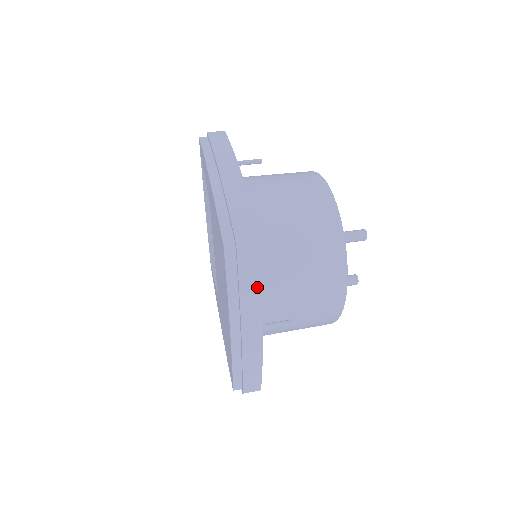
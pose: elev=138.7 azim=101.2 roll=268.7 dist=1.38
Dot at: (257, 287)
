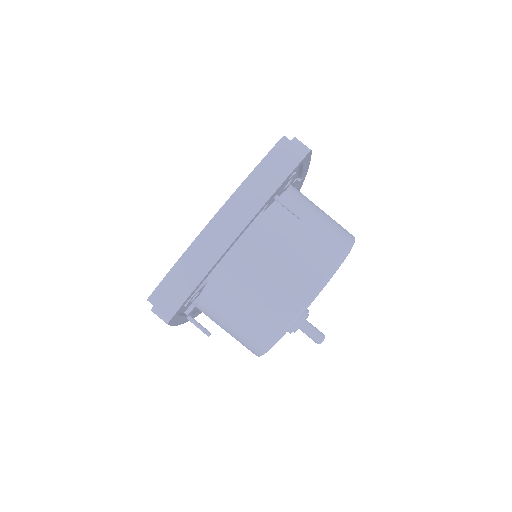
Dot at: occluded
